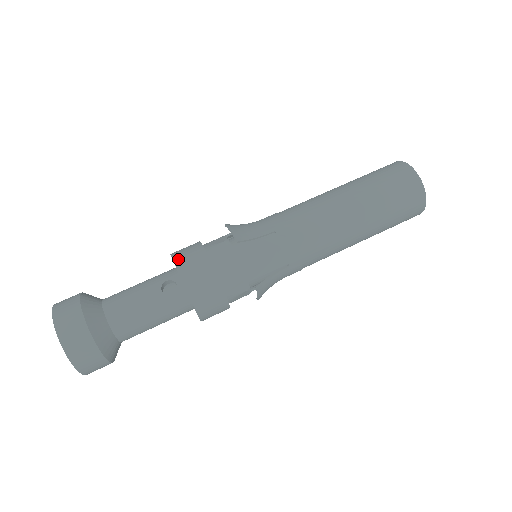
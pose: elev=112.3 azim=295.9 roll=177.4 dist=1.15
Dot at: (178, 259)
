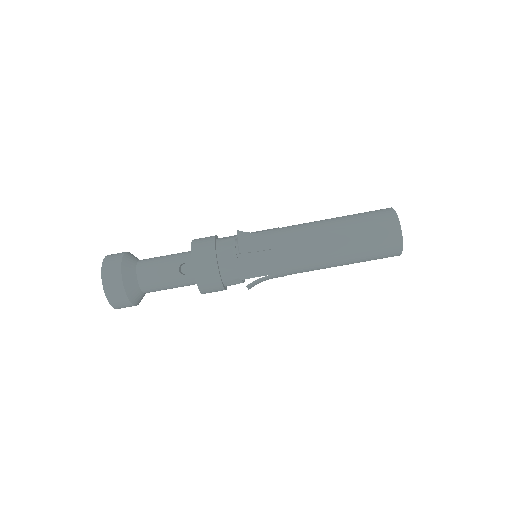
Dot at: (194, 252)
